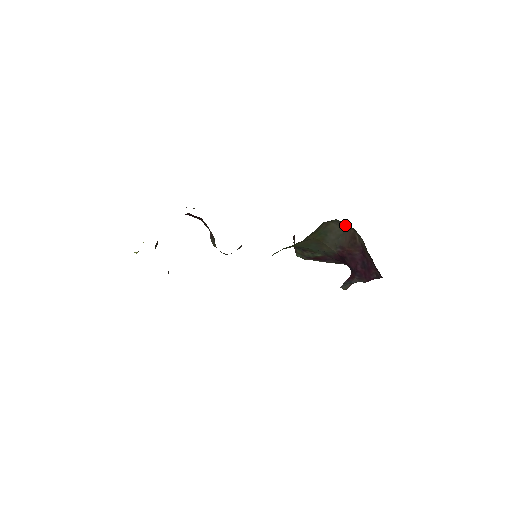
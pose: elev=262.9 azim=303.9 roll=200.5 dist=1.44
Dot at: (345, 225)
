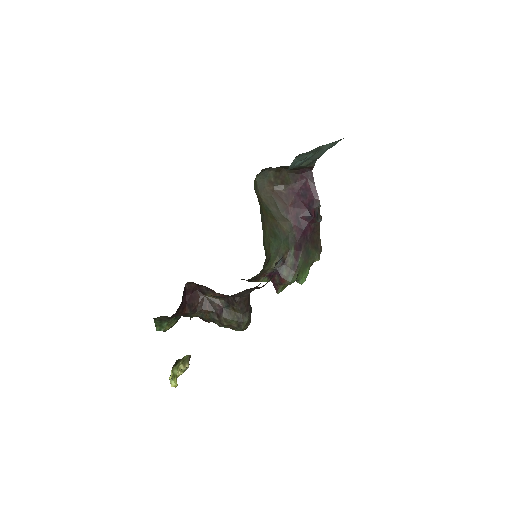
Dot at: (267, 190)
